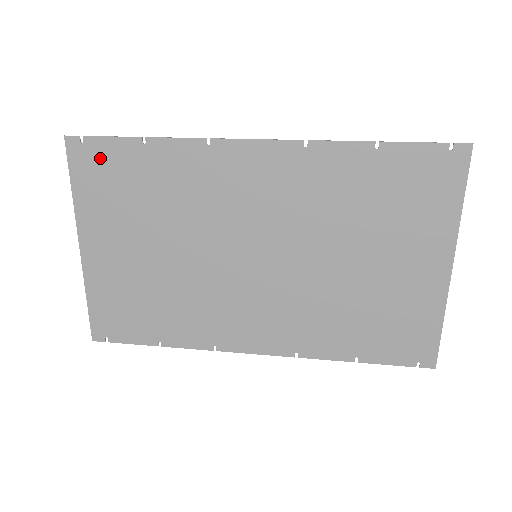
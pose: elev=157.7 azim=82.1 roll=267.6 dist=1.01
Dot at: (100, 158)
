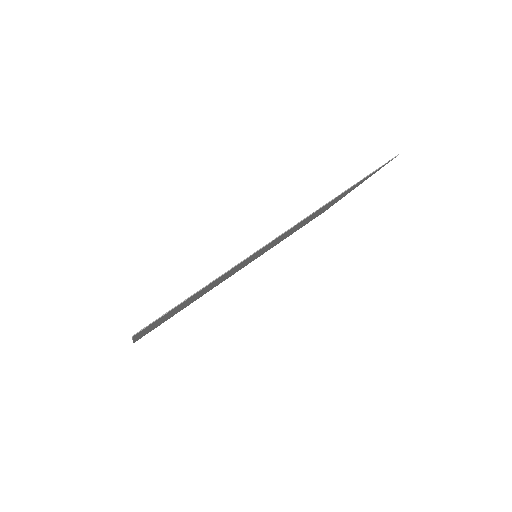
Dot at: (162, 317)
